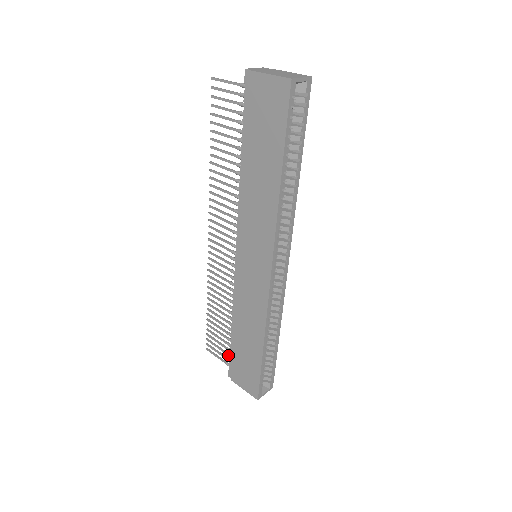
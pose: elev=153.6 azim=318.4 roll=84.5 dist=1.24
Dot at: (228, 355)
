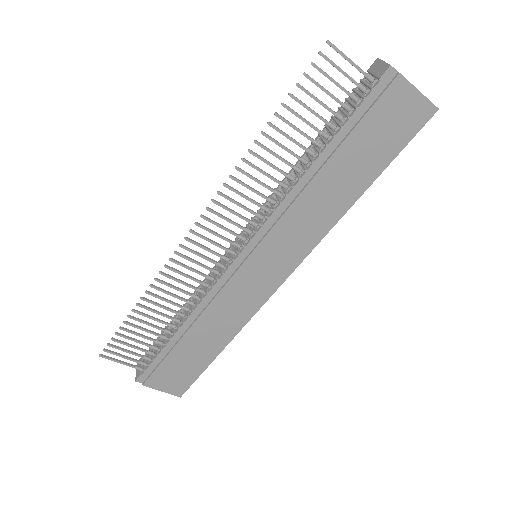
Dot at: (147, 359)
